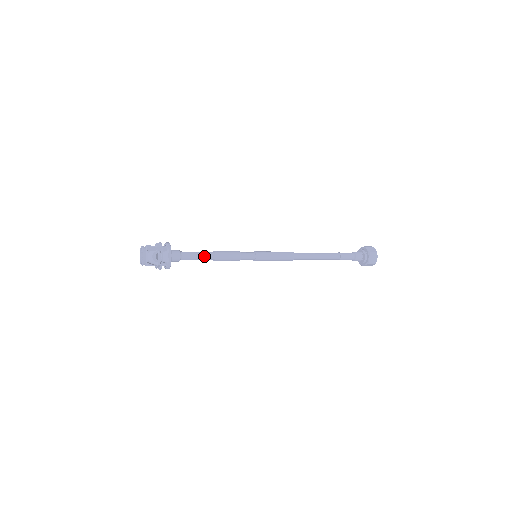
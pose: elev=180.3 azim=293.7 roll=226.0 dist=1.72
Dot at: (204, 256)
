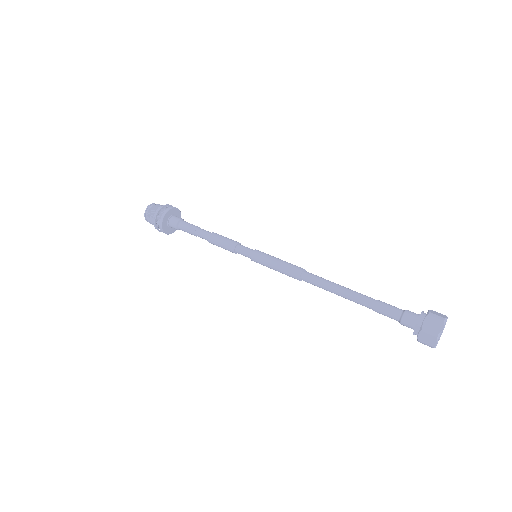
Dot at: (200, 237)
